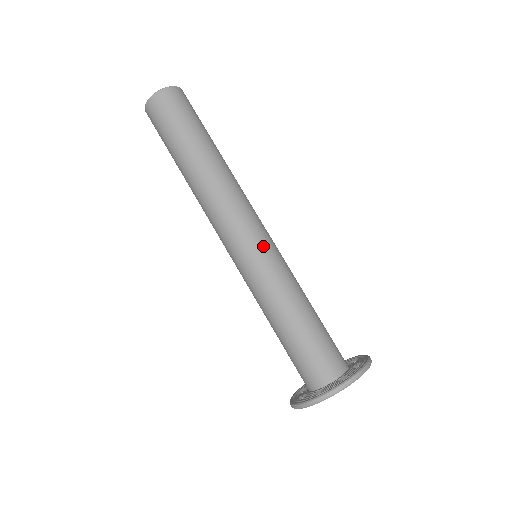
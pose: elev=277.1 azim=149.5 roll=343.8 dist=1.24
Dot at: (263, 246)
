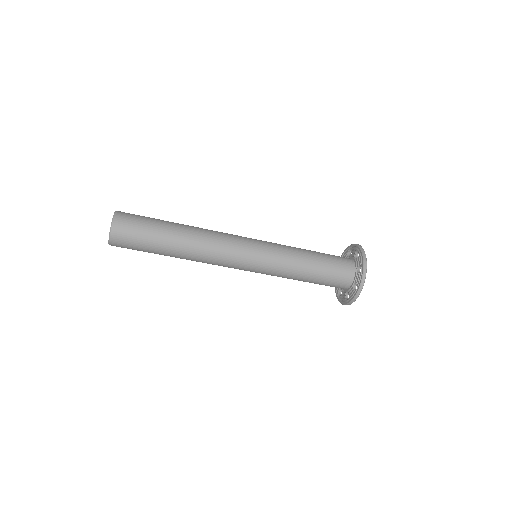
Dot at: (257, 262)
